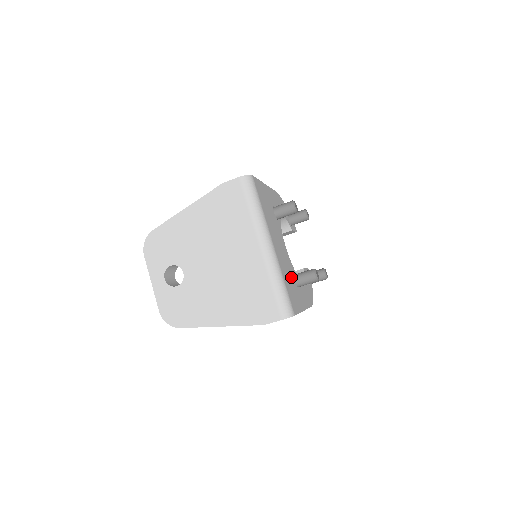
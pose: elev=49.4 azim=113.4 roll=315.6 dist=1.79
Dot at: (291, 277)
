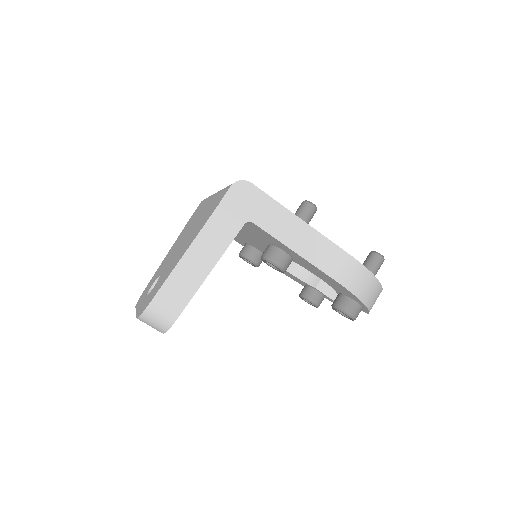
Dot at: occluded
